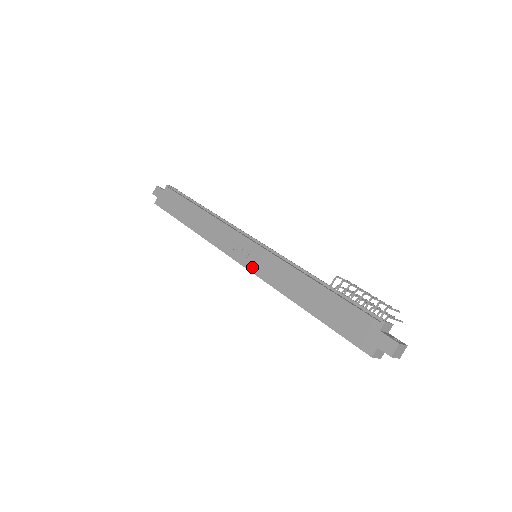
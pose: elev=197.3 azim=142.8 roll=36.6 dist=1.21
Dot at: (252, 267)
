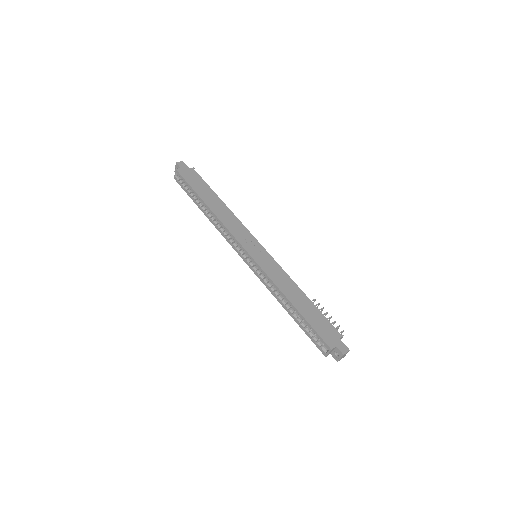
Dot at: (257, 259)
